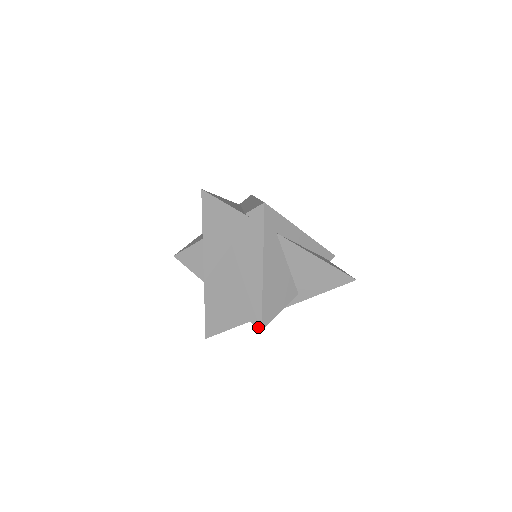
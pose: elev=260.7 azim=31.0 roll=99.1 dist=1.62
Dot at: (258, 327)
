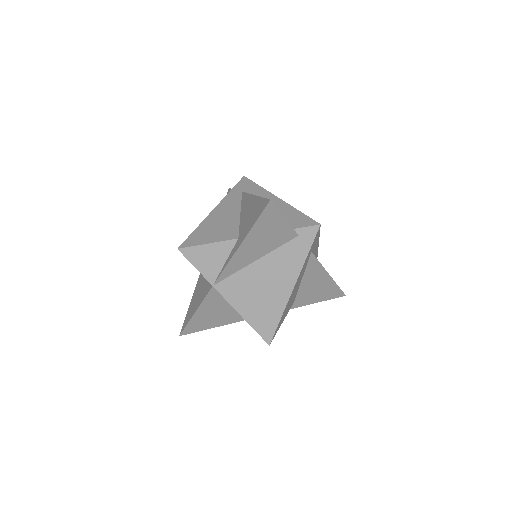
Dot at: (267, 341)
